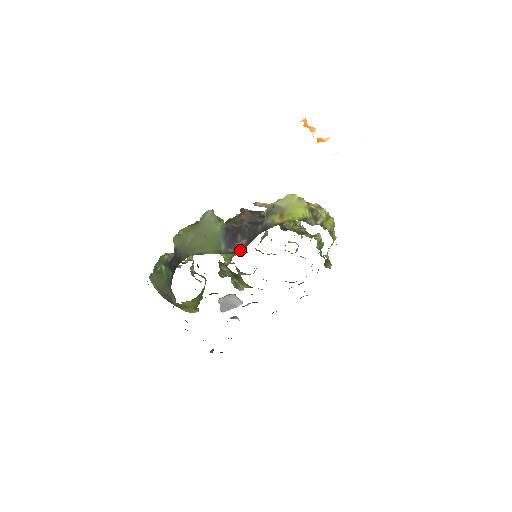
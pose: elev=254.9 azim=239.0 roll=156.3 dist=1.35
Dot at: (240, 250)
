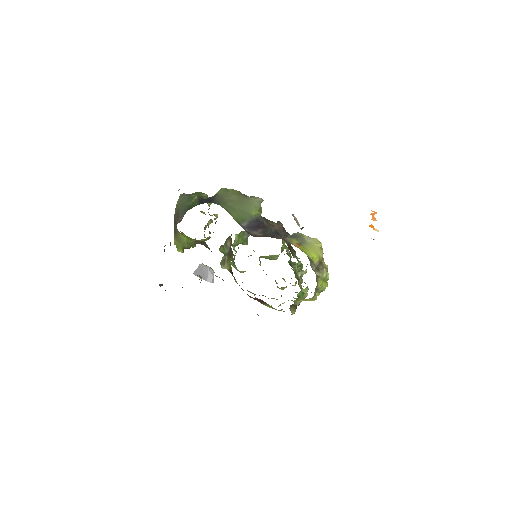
Dot at: (253, 235)
